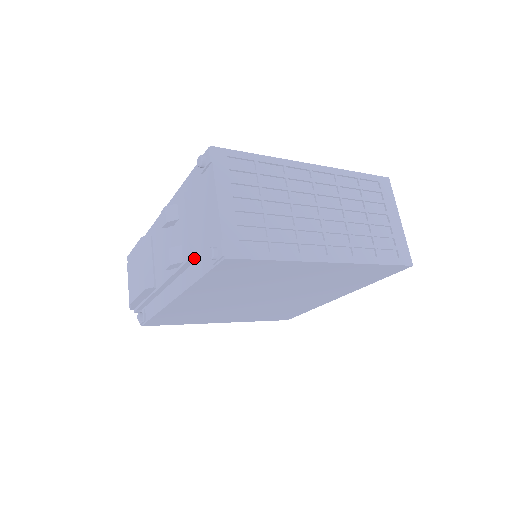
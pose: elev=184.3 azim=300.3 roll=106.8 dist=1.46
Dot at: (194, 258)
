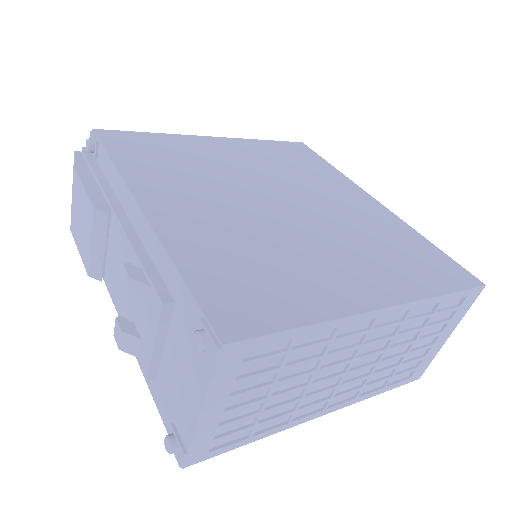
Dot at: (152, 380)
